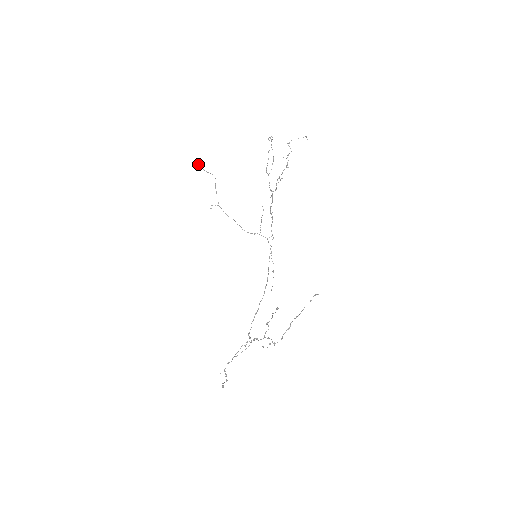
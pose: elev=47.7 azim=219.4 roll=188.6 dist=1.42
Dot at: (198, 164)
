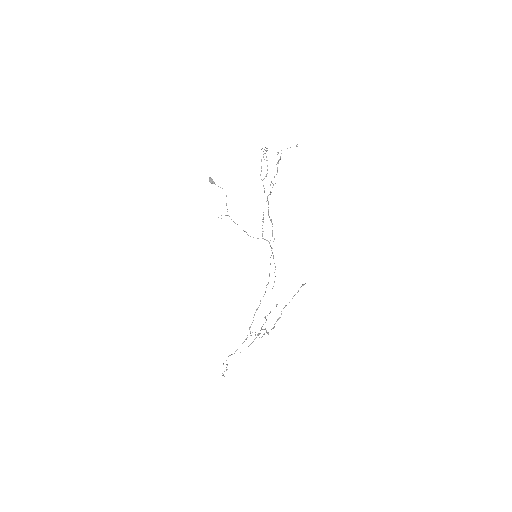
Dot at: (210, 180)
